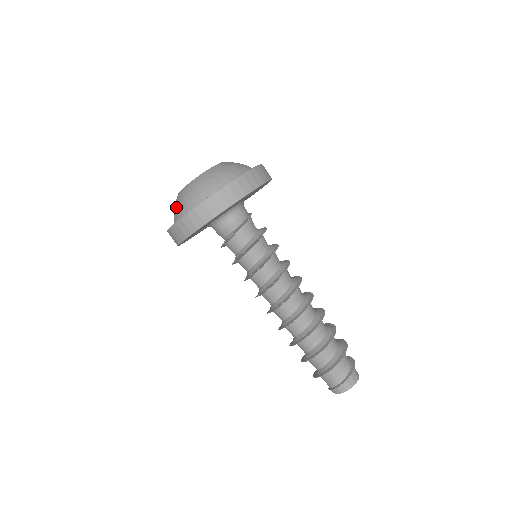
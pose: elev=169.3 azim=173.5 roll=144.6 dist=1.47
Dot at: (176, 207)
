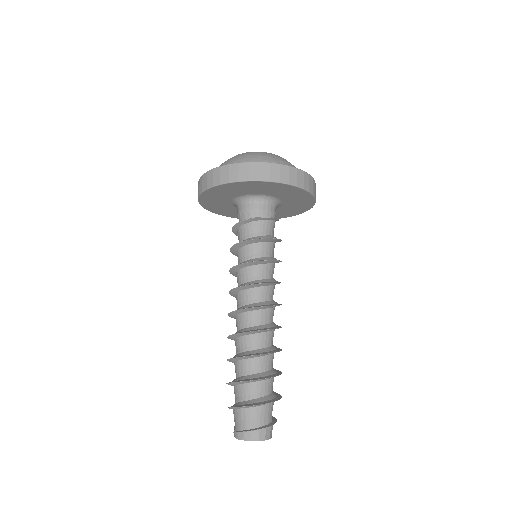
Dot at: (237, 158)
